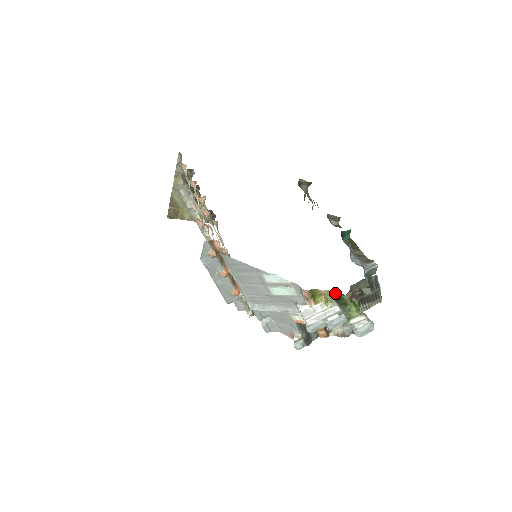
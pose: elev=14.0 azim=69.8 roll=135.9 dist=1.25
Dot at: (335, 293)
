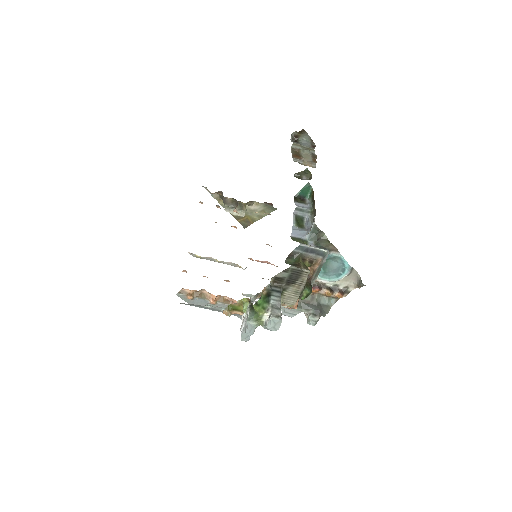
Dot at: (247, 299)
